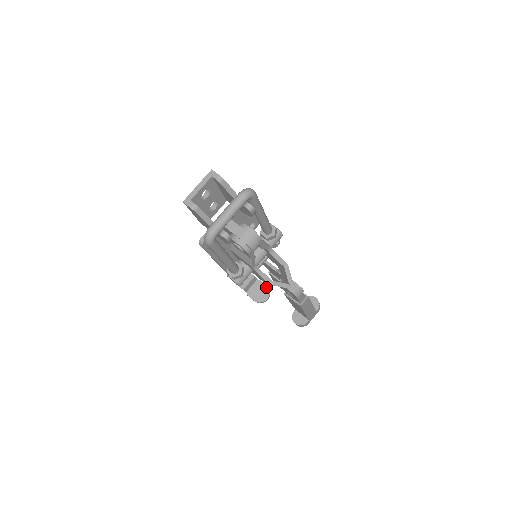
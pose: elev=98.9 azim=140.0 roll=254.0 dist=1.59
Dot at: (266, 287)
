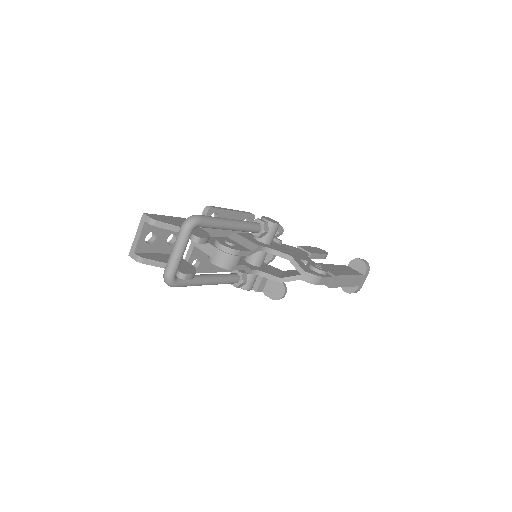
Dot at: occluded
